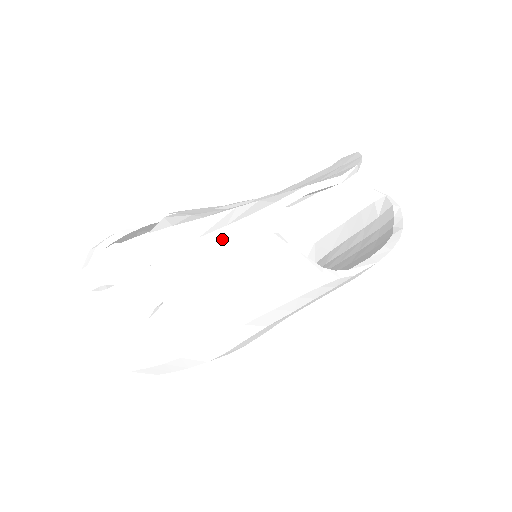
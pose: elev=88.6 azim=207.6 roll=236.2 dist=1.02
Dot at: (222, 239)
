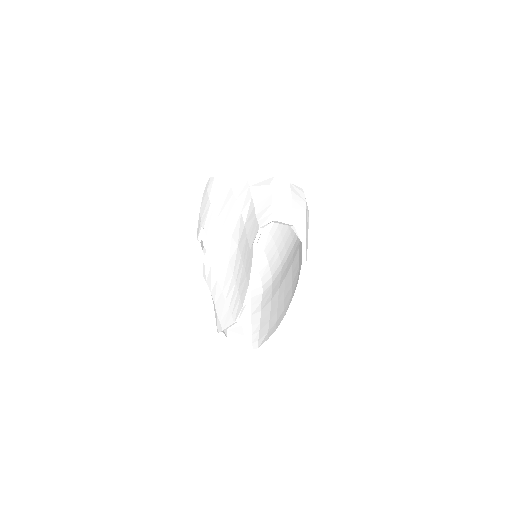
Dot at: occluded
